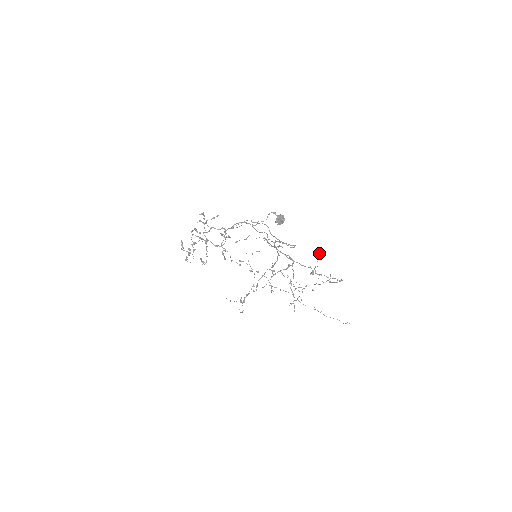
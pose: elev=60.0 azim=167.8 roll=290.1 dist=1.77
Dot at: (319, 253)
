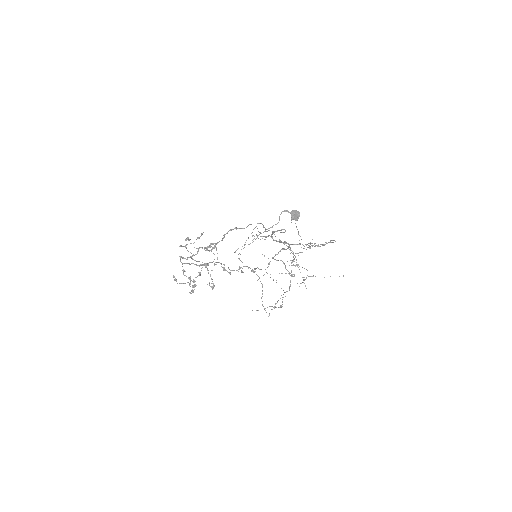
Dot at: occluded
